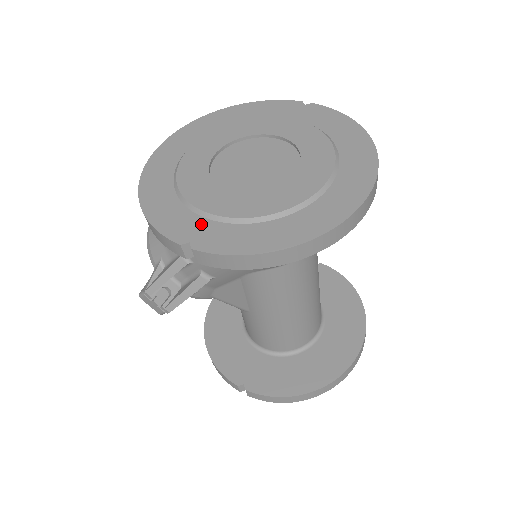
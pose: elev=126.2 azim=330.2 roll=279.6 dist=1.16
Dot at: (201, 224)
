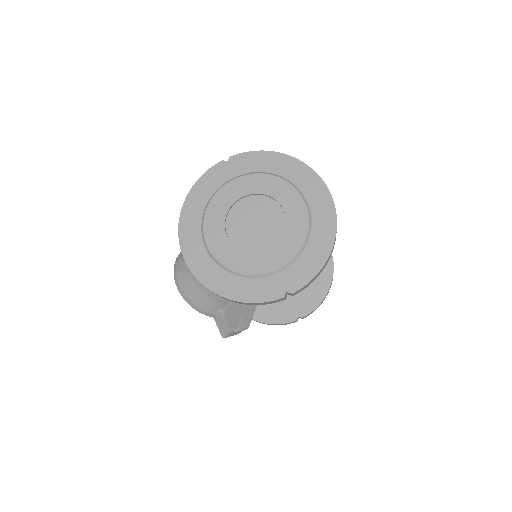
Dot at: (278, 279)
